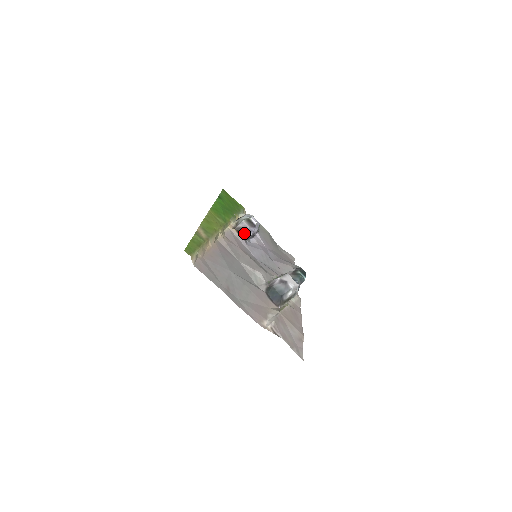
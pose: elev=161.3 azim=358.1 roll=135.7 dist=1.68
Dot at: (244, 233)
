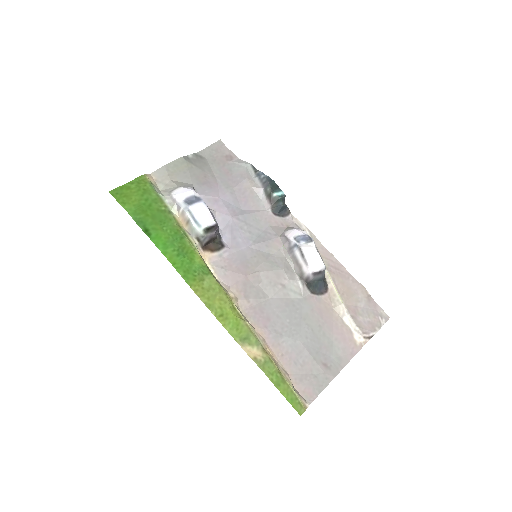
Dot at: (214, 240)
